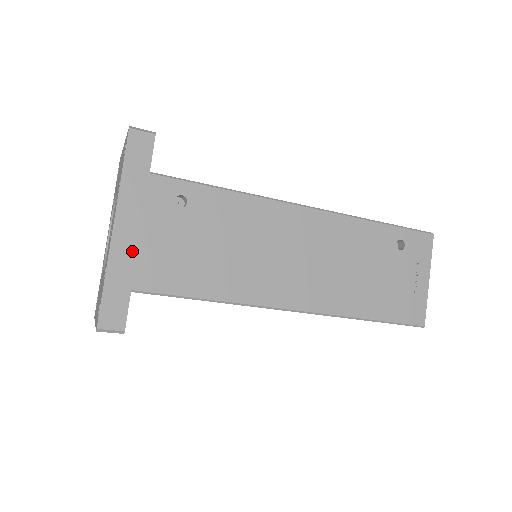
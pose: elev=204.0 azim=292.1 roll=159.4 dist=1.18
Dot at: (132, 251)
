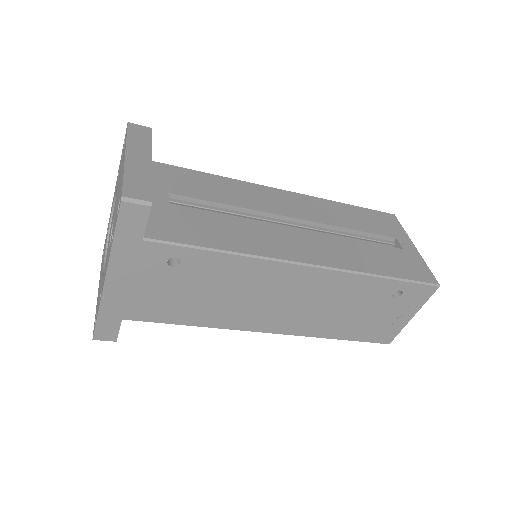
Dot at: (123, 296)
